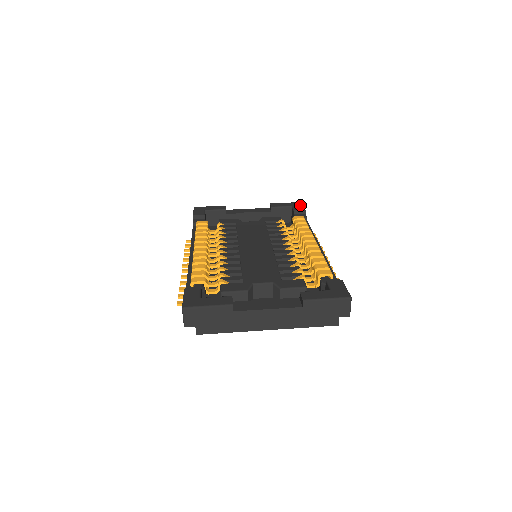
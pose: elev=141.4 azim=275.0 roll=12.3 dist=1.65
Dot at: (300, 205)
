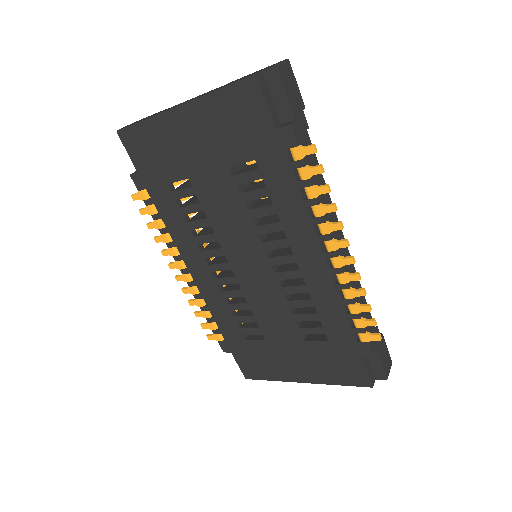
Dot at: occluded
